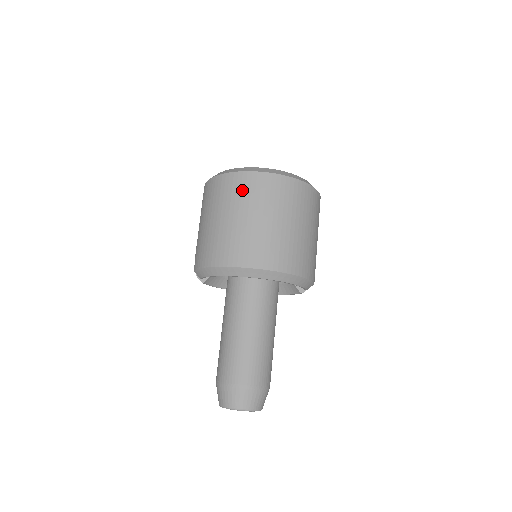
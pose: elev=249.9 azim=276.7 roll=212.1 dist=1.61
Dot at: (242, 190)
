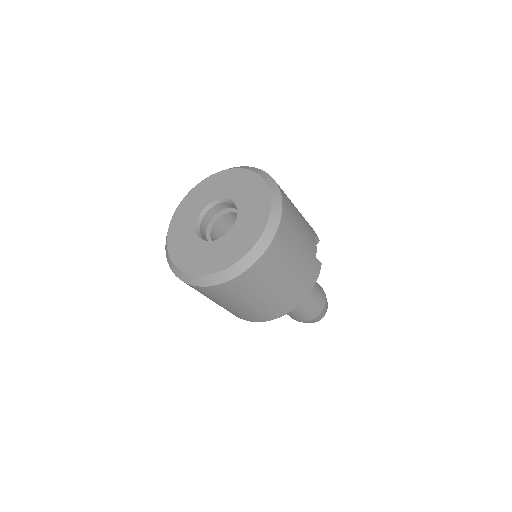
Dot at: (209, 295)
